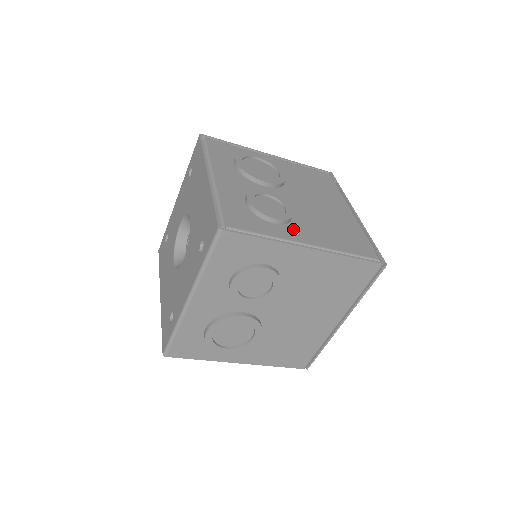
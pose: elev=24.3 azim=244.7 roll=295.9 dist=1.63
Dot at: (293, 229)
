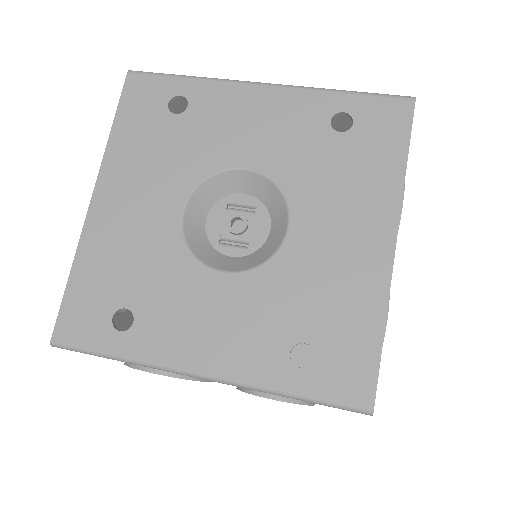
Dot at: occluded
